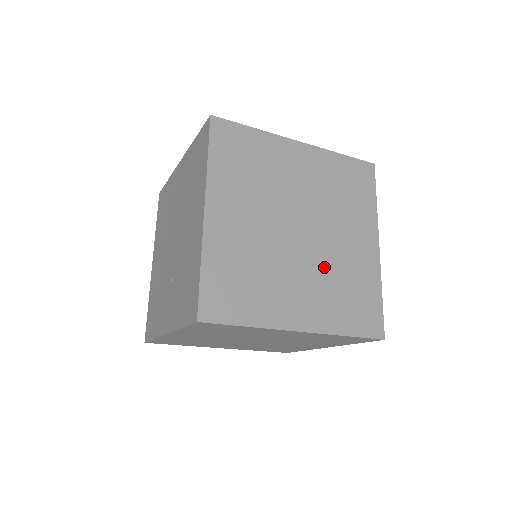
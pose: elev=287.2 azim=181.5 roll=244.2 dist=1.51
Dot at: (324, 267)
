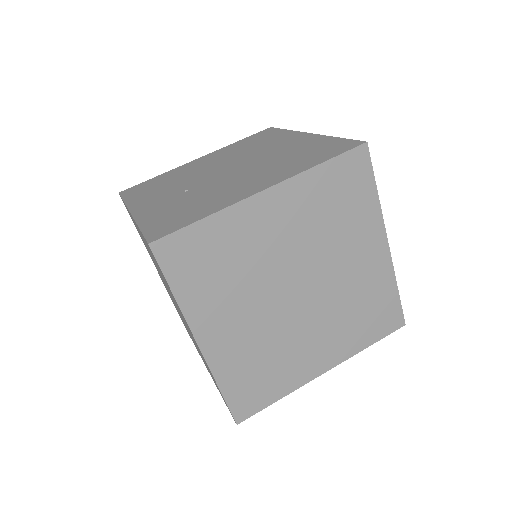
Dot at: (275, 333)
